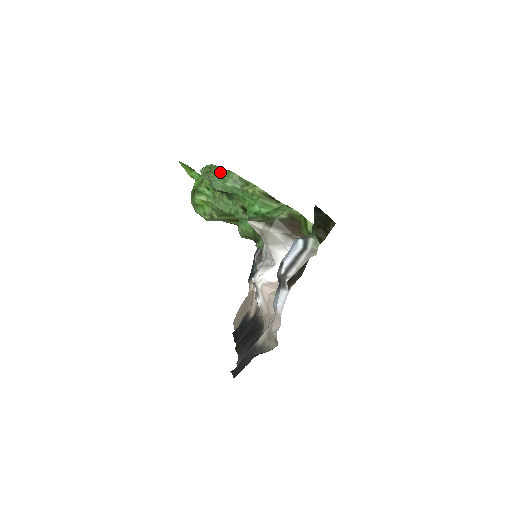
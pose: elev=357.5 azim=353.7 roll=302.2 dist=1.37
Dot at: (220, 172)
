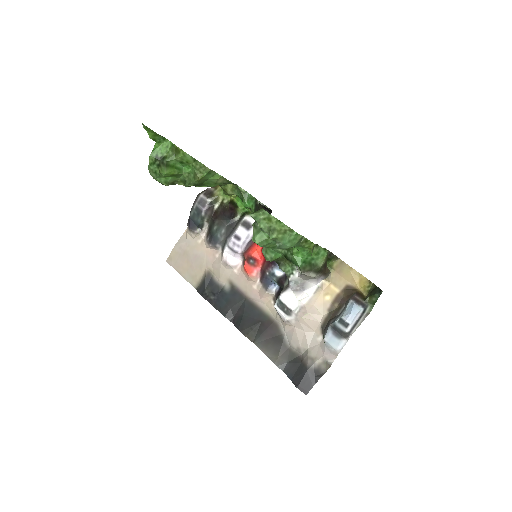
Dot at: (287, 233)
